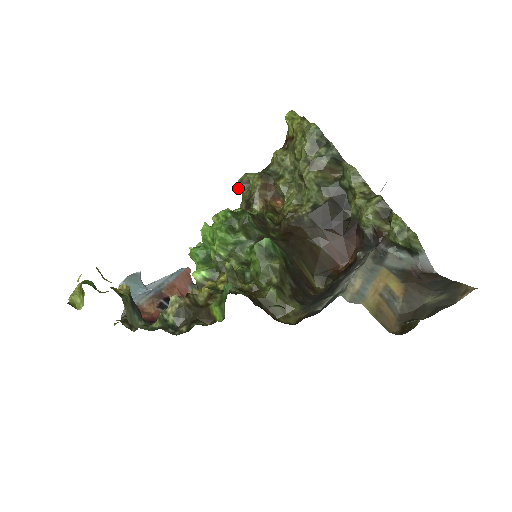
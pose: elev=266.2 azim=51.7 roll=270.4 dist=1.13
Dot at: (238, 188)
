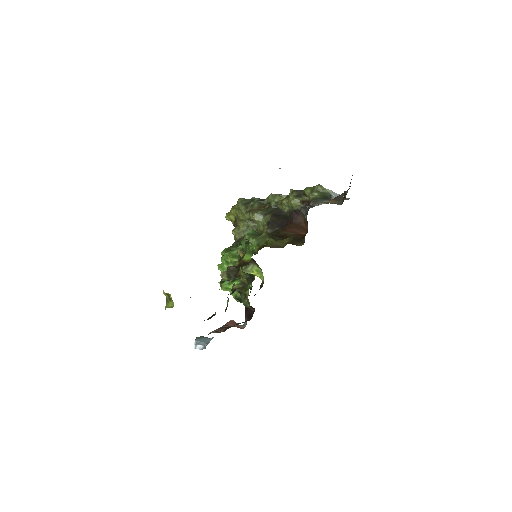
Dot at: occluded
